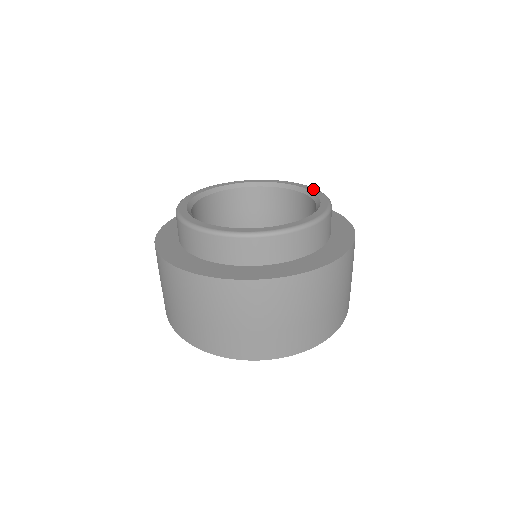
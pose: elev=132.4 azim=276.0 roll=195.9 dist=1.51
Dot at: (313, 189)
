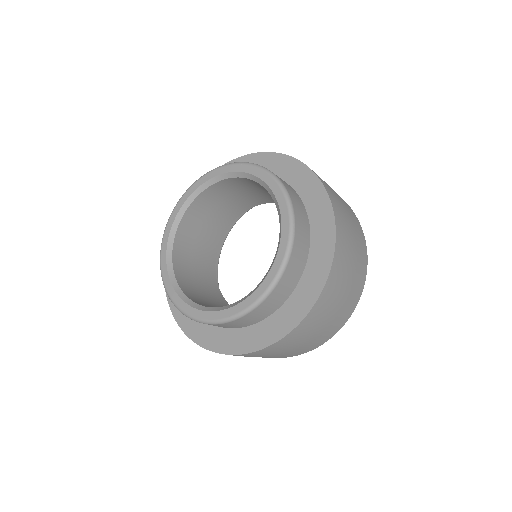
Dot at: (238, 167)
